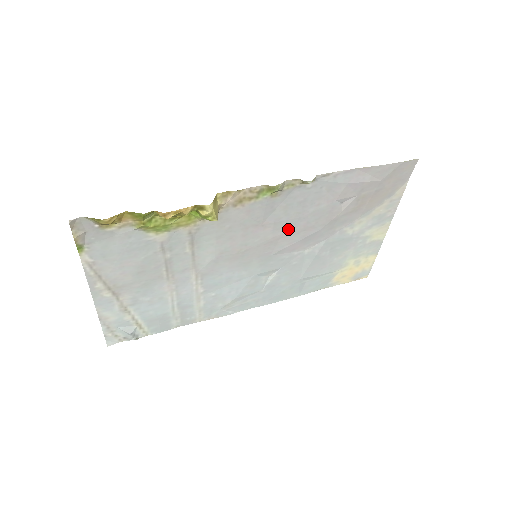
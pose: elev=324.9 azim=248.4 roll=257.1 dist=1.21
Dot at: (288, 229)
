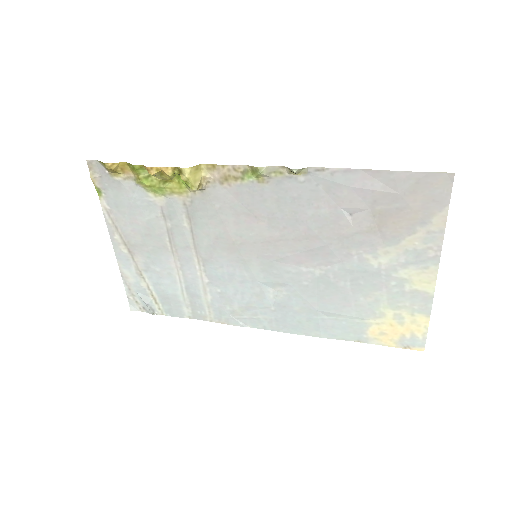
Dot at: (286, 231)
